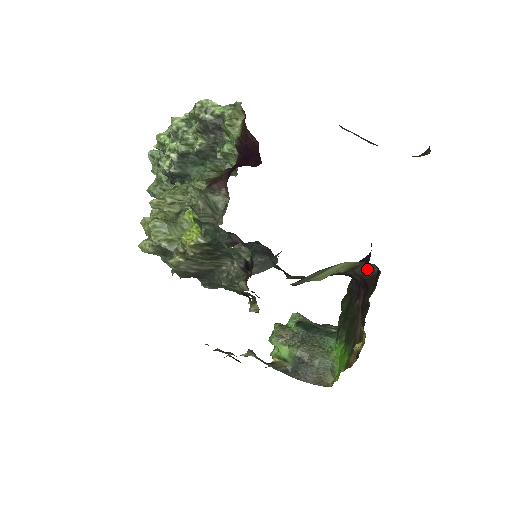
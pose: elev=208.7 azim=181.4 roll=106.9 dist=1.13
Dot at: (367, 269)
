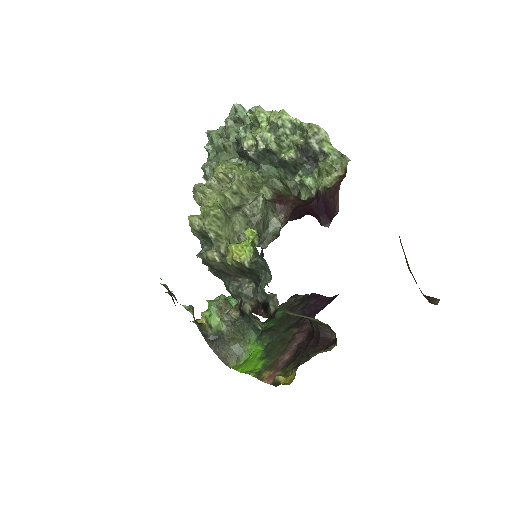
Dot at: (327, 331)
